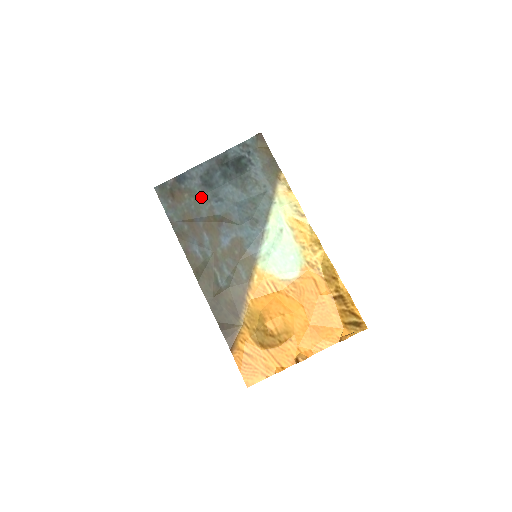
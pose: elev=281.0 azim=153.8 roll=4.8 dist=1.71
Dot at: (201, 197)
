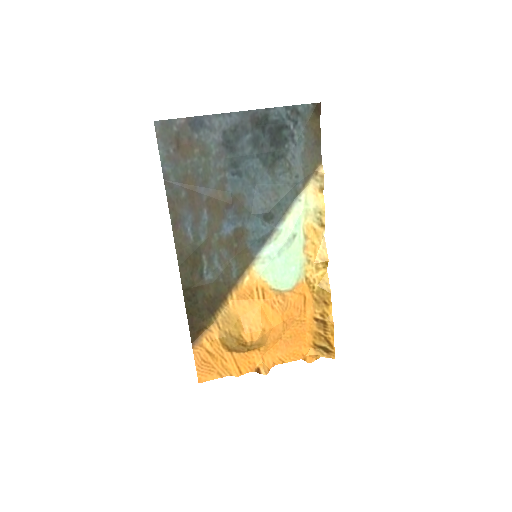
Dot at: (216, 161)
